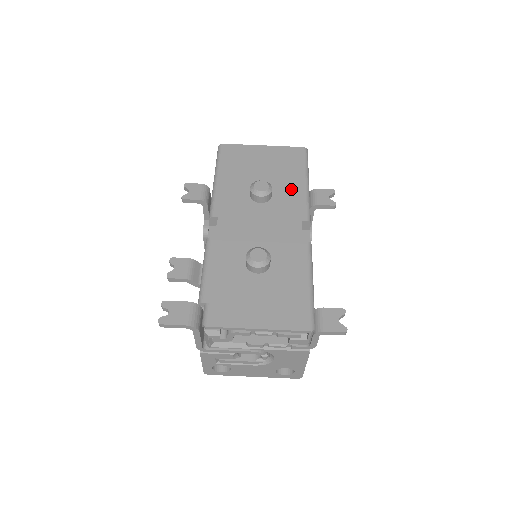
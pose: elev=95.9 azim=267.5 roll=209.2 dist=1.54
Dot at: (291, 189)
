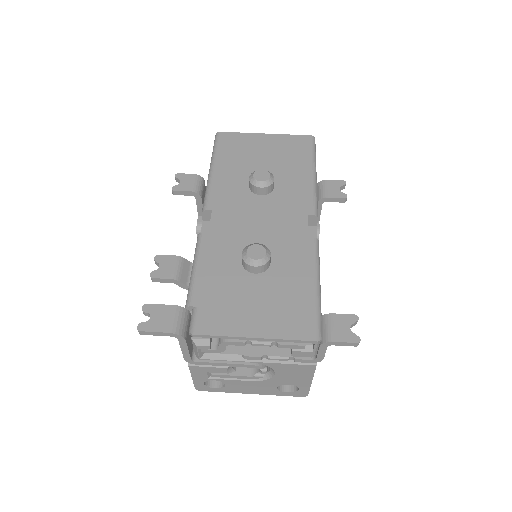
Dot at: (296, 180)
